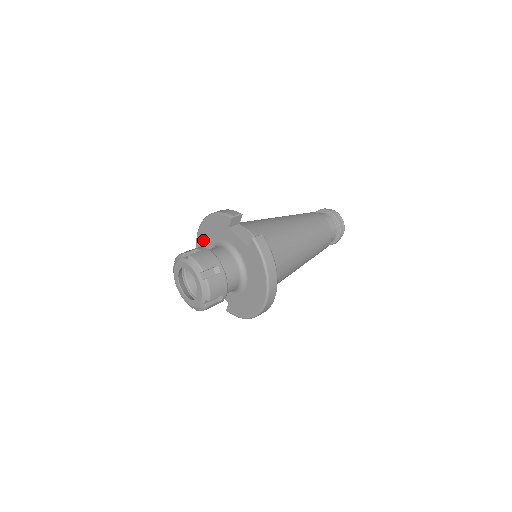
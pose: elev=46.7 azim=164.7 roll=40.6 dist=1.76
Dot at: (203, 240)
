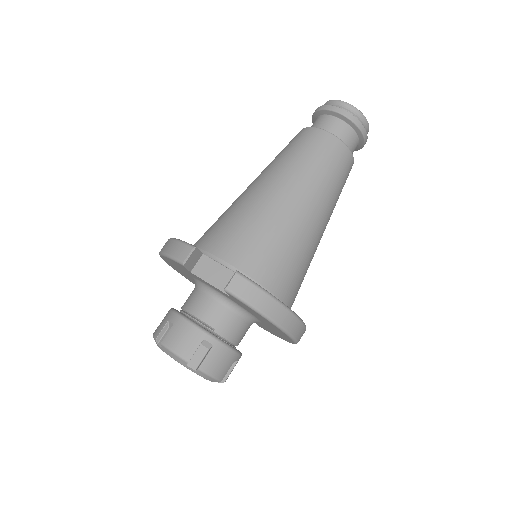
Dot at: occluded
